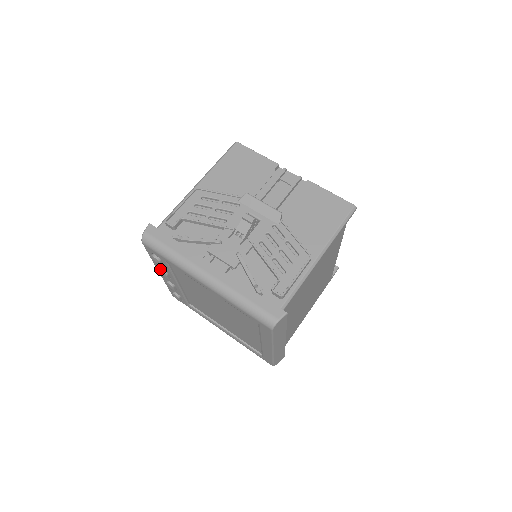
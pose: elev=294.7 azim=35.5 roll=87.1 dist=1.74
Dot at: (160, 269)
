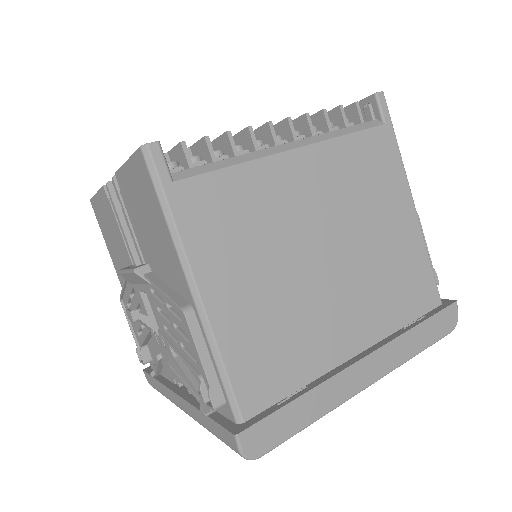
Dot at: occluded
